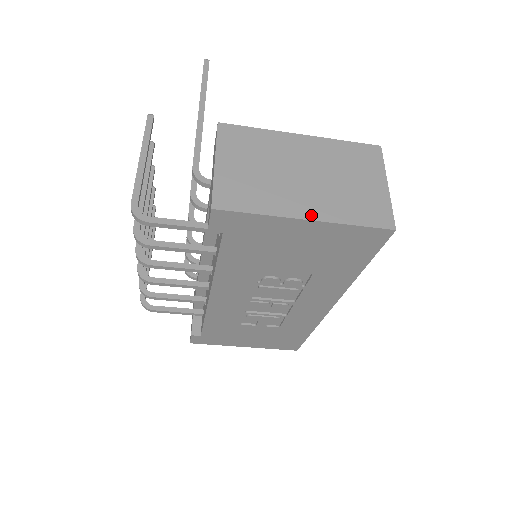
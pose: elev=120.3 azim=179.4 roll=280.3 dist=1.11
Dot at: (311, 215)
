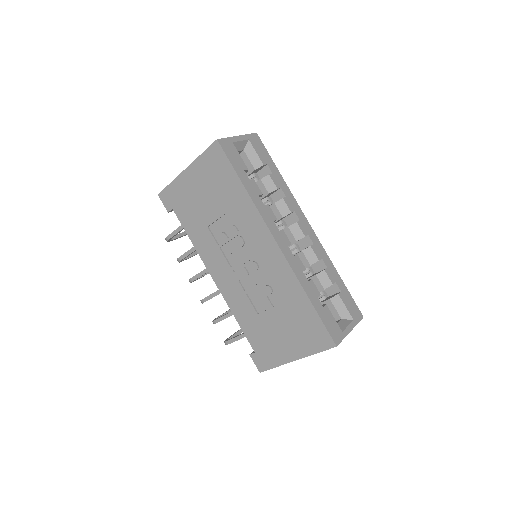
Dot at: (189, 167)
